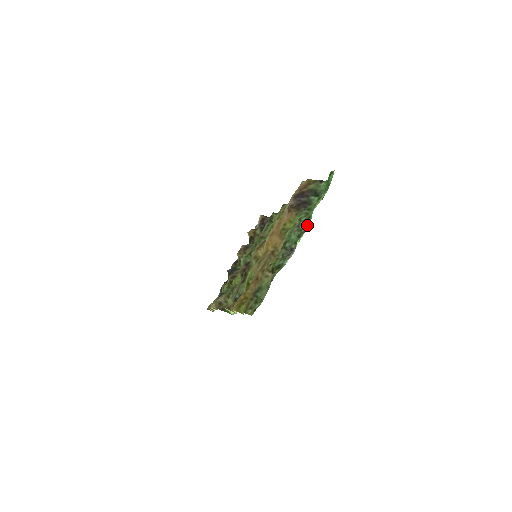
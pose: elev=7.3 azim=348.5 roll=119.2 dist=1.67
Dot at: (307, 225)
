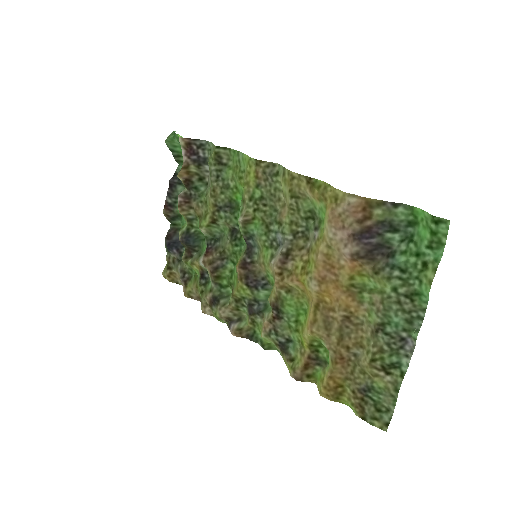
Dot at: (421, 309)
